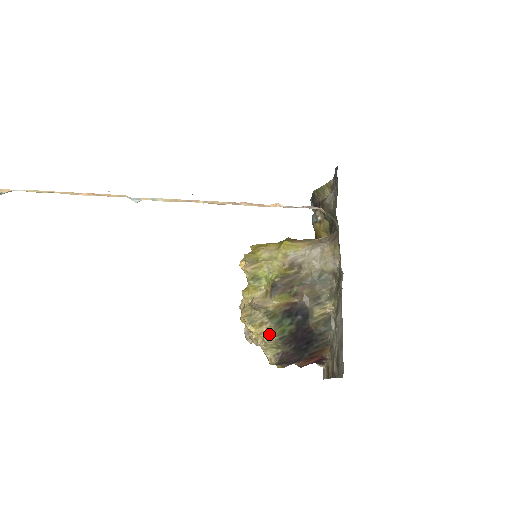
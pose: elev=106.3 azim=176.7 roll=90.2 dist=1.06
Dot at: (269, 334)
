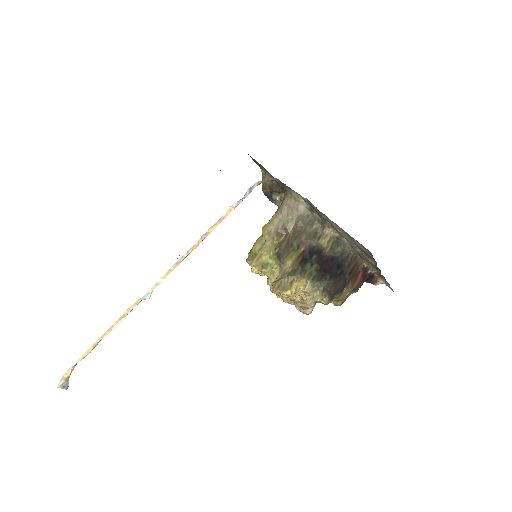
Dot at: (303, 284)
